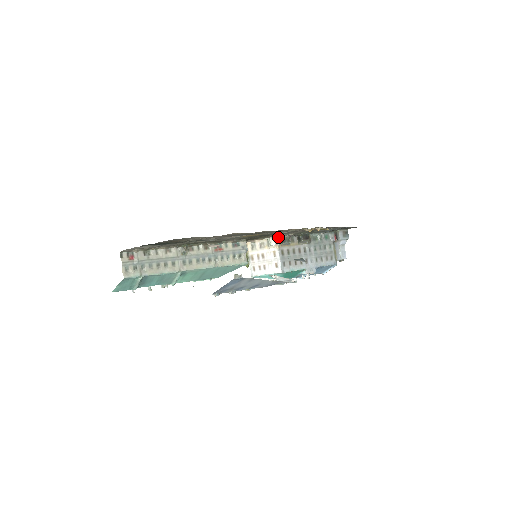
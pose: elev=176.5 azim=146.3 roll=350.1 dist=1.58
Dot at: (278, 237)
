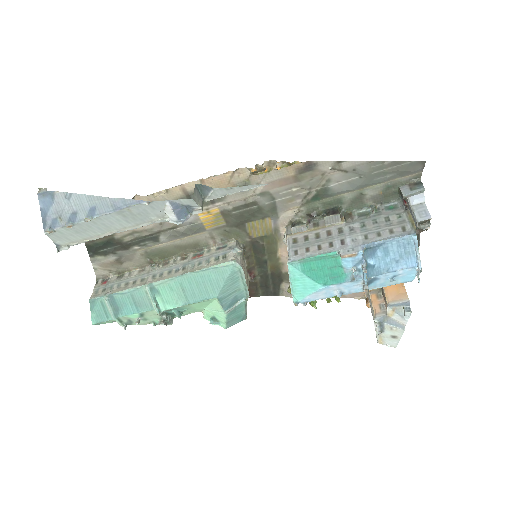
Dot at: (288, 226)
